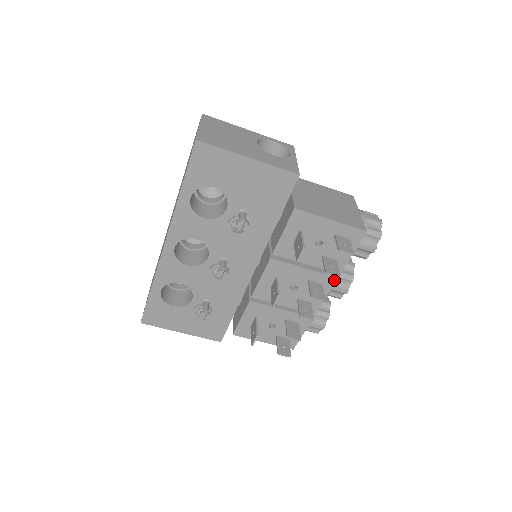
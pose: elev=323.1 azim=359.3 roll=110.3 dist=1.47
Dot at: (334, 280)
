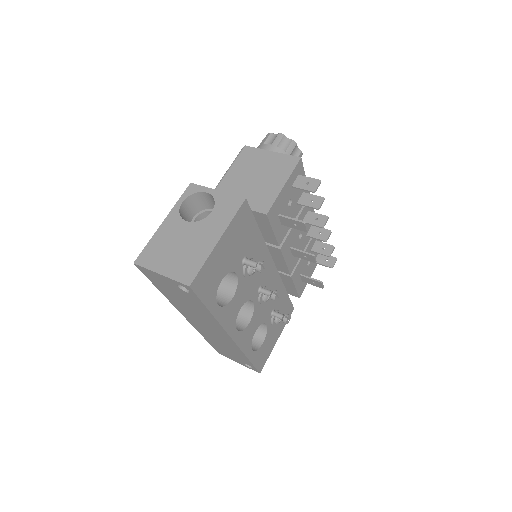
Dot at: occluded
